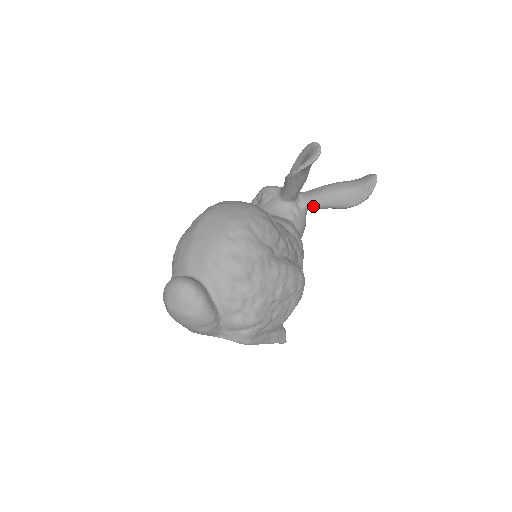
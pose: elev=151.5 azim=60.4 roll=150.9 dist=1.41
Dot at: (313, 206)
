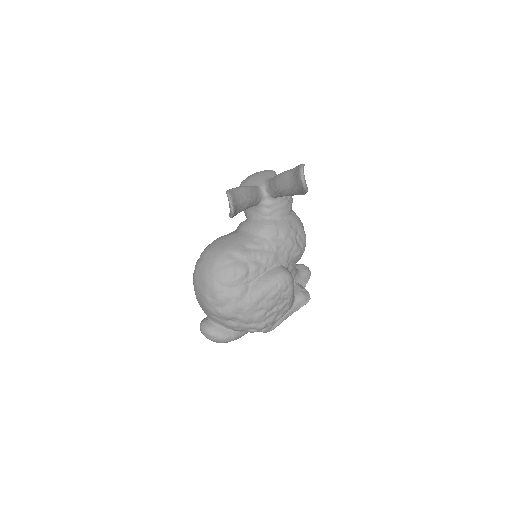
Dot at: occluded
